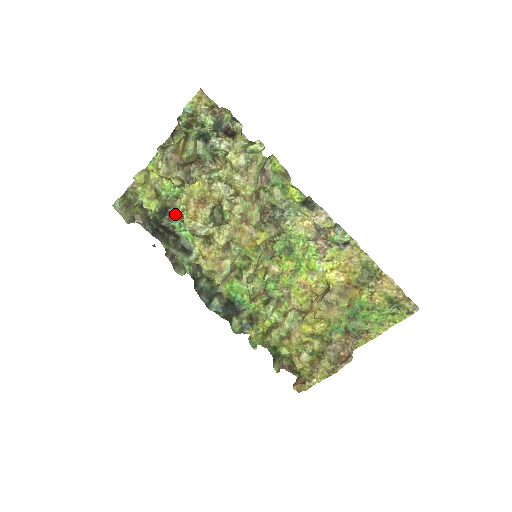
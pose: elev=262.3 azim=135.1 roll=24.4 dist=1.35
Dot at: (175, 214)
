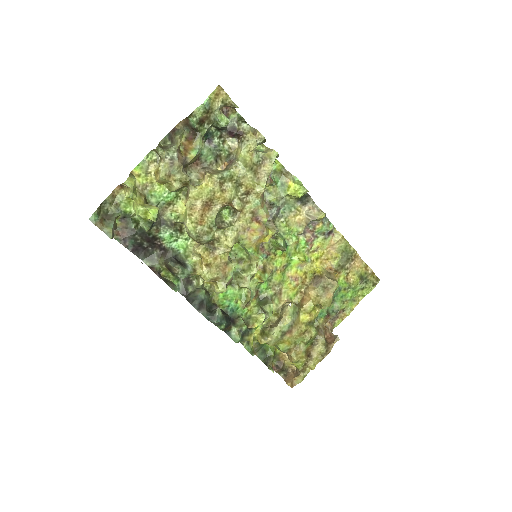
Dot at: (165, 223)
